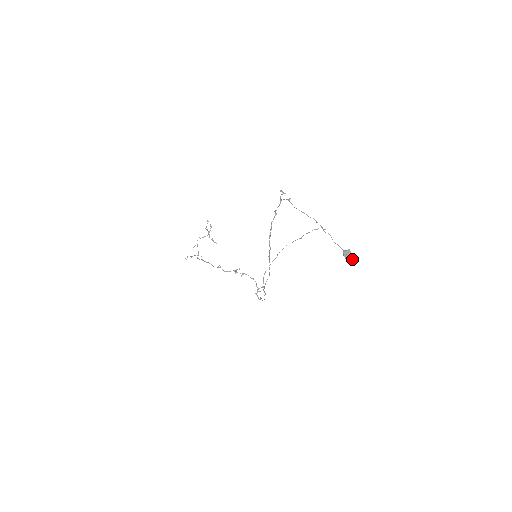
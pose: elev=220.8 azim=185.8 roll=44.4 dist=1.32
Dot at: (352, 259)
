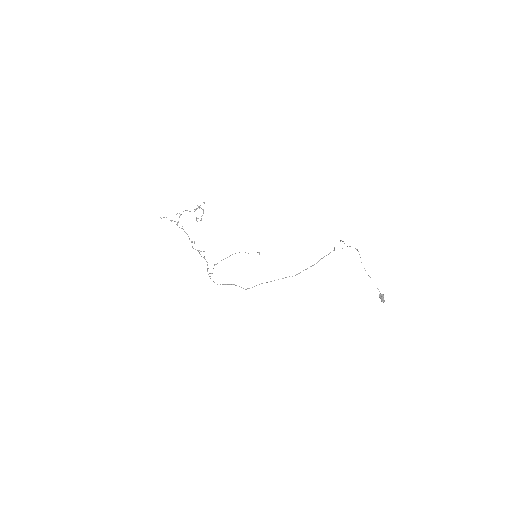
Dot at: (384, 300)
